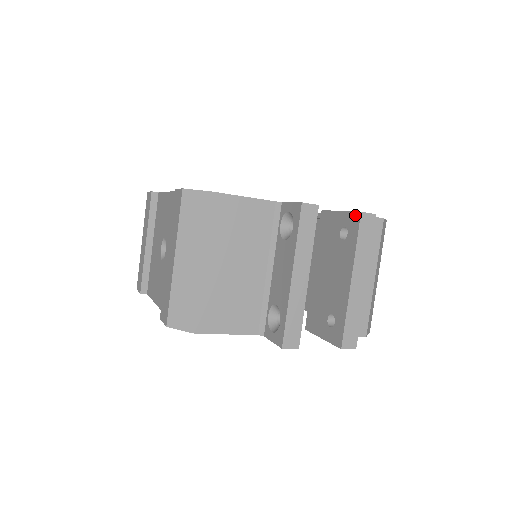
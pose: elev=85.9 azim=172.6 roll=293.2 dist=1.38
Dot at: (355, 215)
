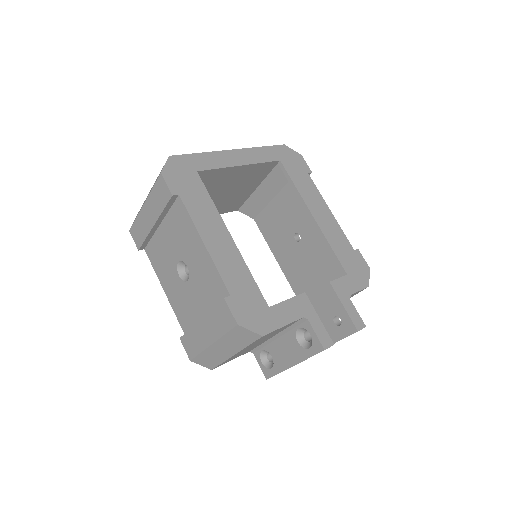
Dot at: (353, 327)
